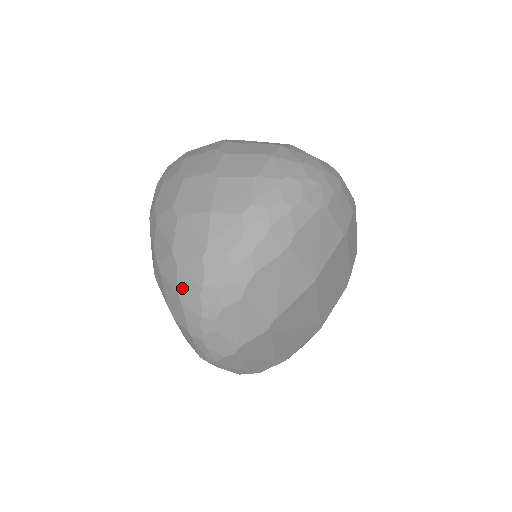
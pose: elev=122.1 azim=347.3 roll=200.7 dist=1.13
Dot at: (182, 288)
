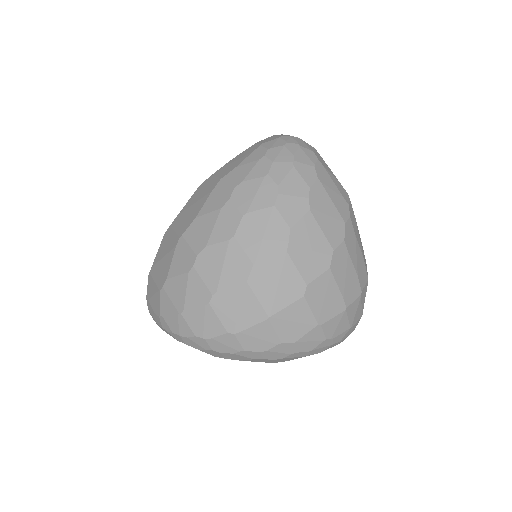
Dot at: (191, 316)
